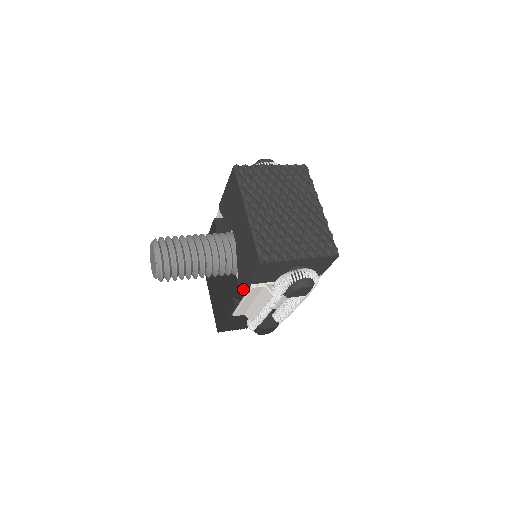
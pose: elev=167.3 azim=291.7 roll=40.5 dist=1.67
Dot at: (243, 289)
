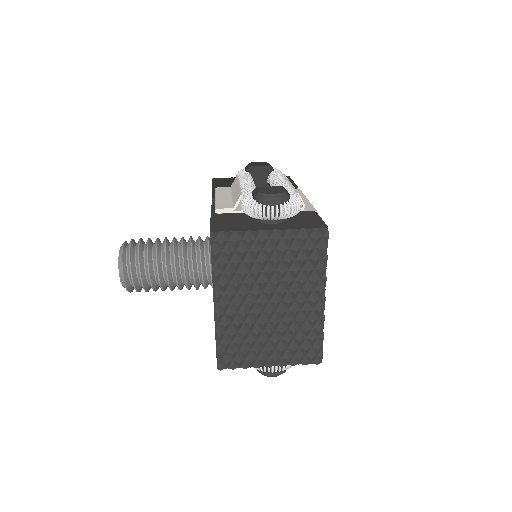
Dot at: occluded
